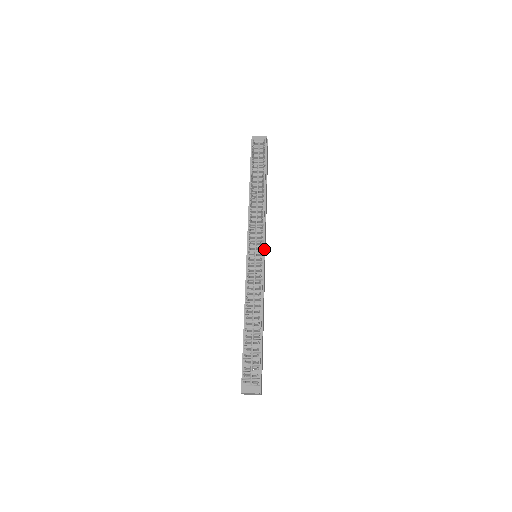
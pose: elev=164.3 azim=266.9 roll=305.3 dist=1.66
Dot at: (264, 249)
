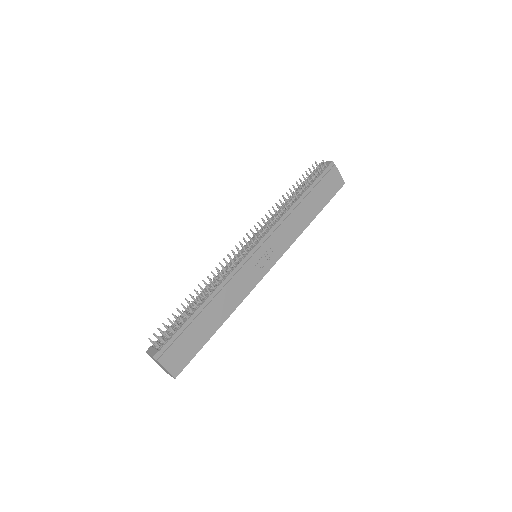
Dot at: (259, 247)
